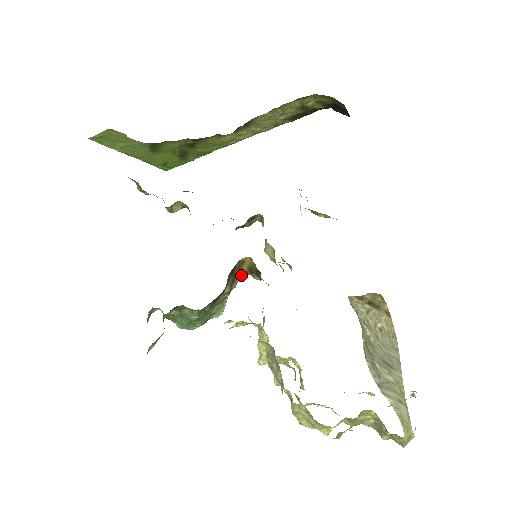
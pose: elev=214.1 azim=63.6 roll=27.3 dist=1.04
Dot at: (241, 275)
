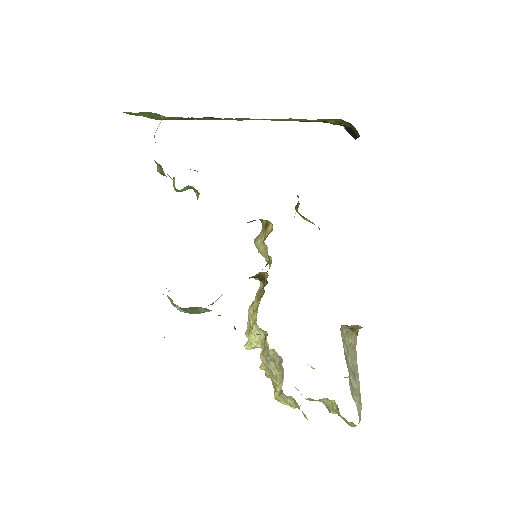
Dot at: occluded
